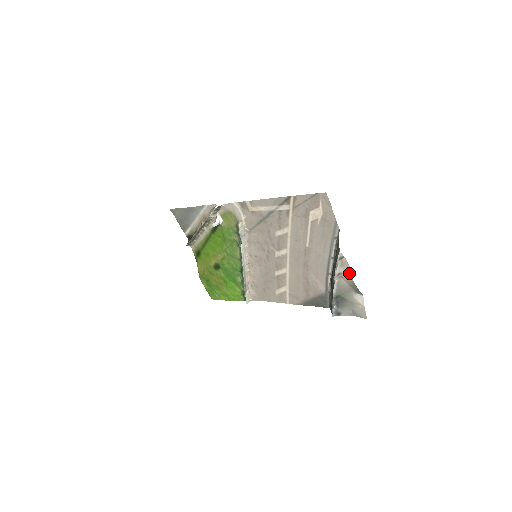
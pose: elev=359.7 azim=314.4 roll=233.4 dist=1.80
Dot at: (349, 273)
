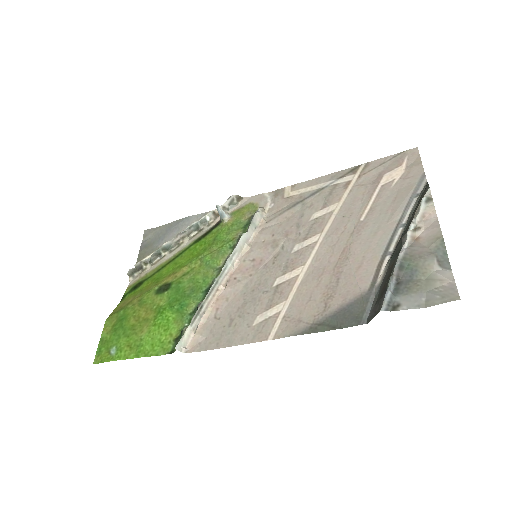
Dot at: (435, 226)
